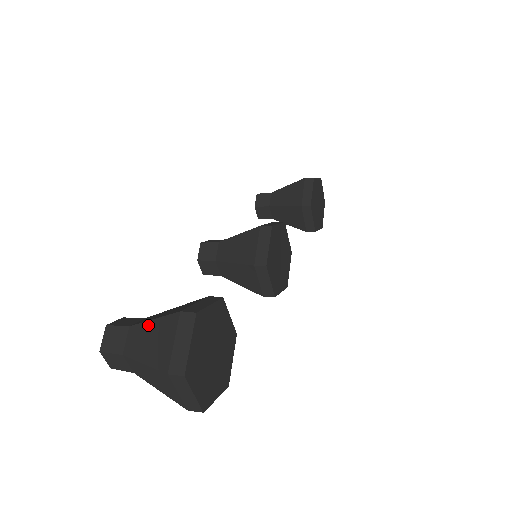
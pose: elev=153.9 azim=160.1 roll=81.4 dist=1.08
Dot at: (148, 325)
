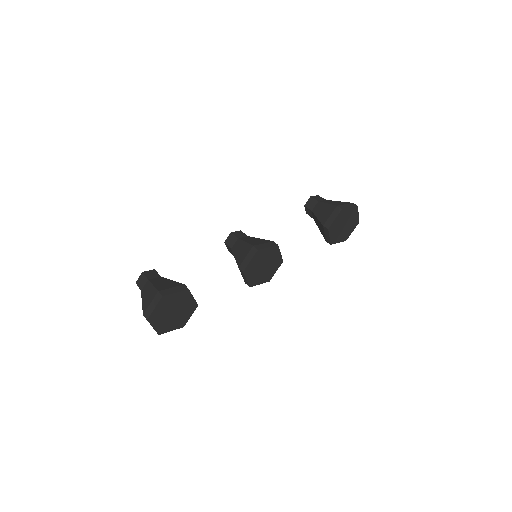
Dot at: (151, 286)
